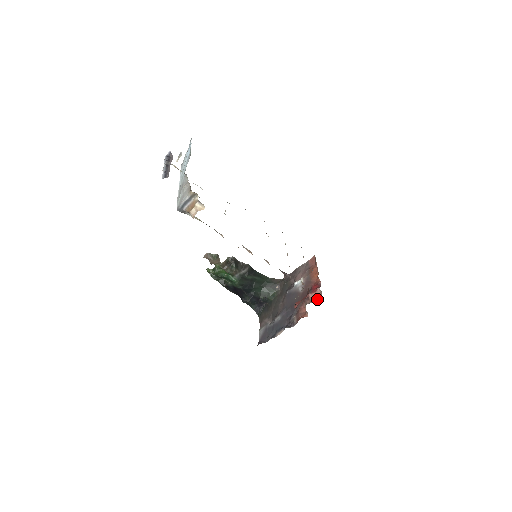
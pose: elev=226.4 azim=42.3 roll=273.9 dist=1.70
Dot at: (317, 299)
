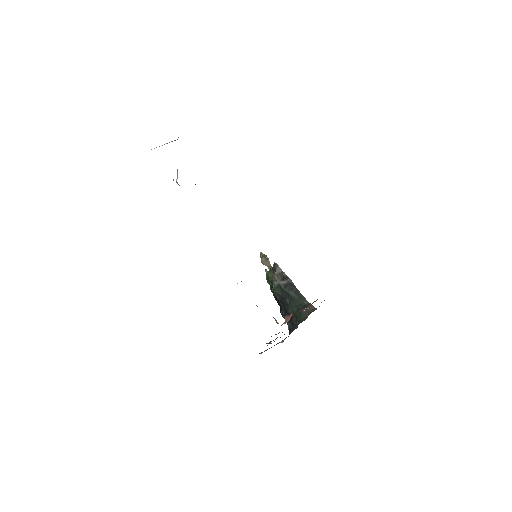
Dot at: (285, 323)
